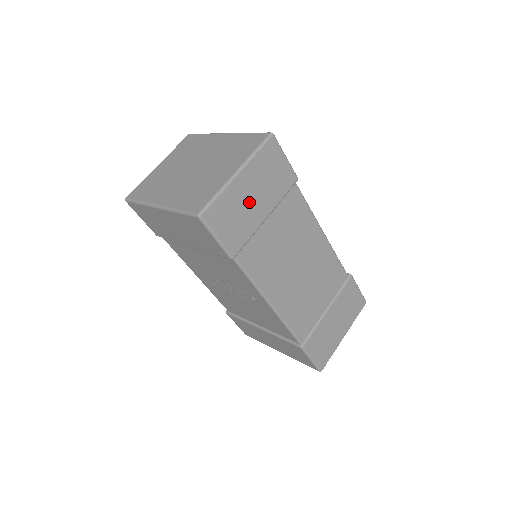
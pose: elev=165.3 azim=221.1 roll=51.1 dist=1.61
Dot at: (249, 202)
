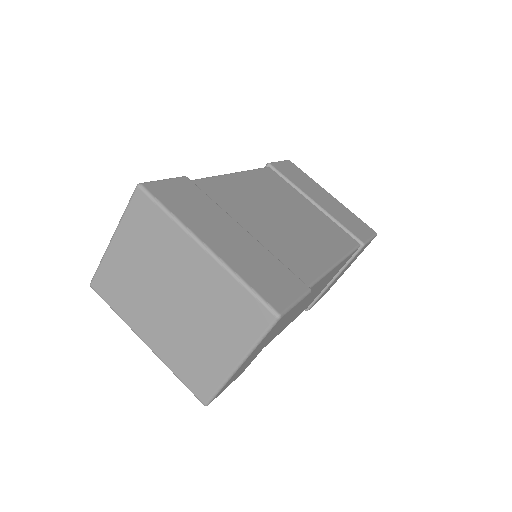
Dot at: (254, 354)
